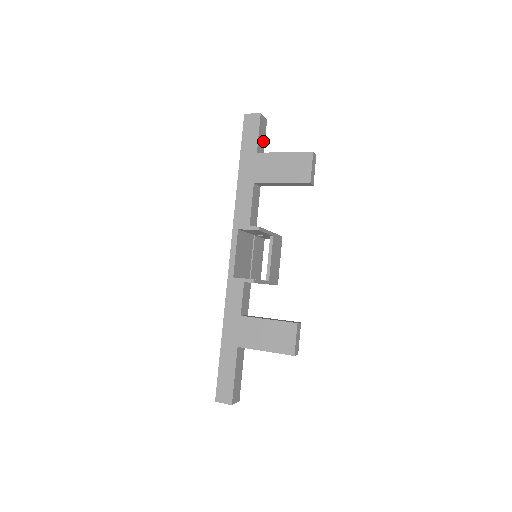
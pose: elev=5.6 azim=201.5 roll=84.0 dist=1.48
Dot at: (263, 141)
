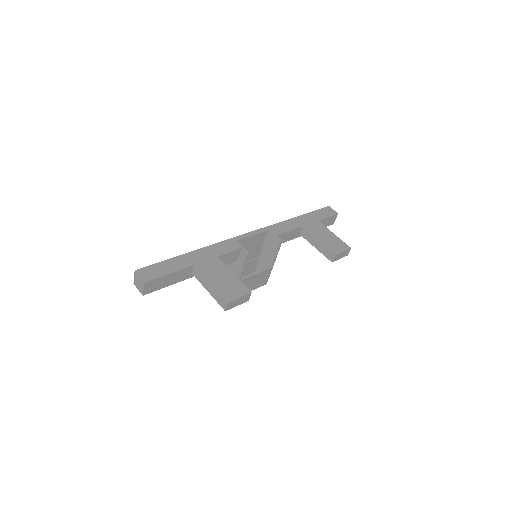
Dot at: occluded
